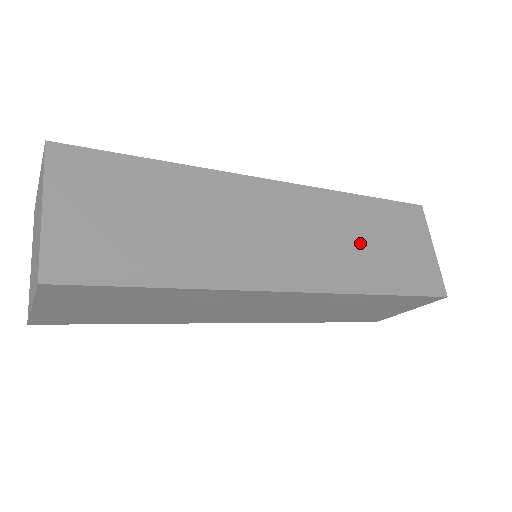
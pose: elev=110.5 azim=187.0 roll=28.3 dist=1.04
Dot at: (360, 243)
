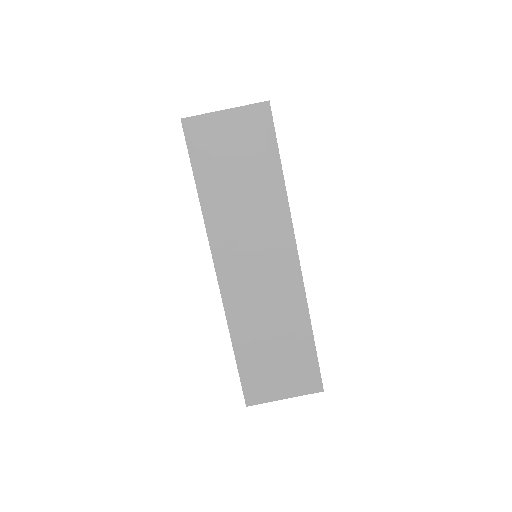
Dot at: occluded
